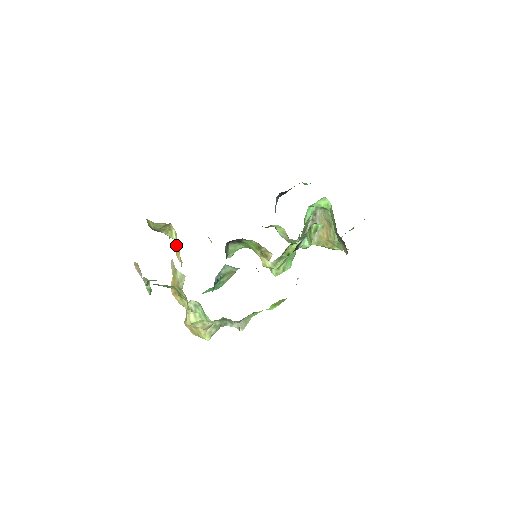
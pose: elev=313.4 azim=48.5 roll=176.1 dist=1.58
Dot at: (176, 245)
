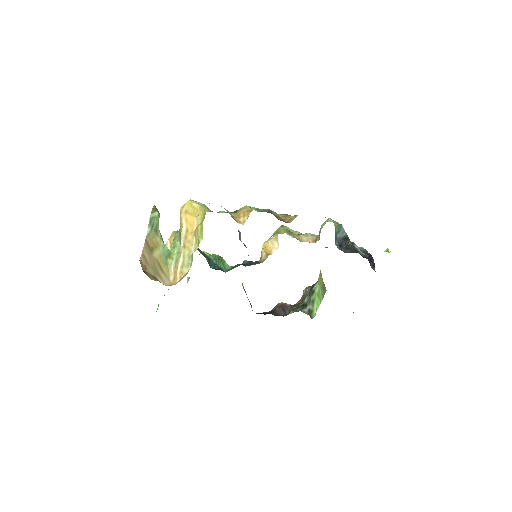
Dot at: (202, 228)
